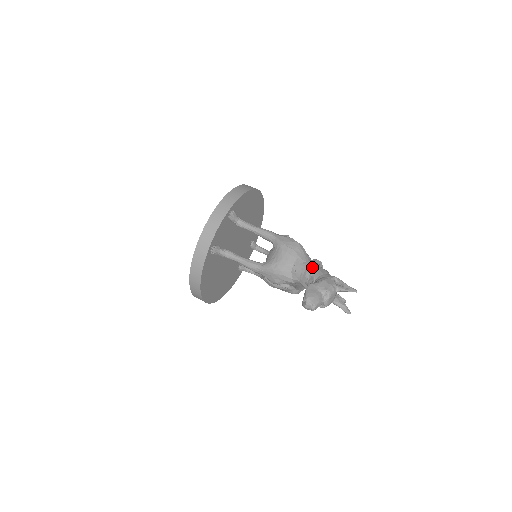
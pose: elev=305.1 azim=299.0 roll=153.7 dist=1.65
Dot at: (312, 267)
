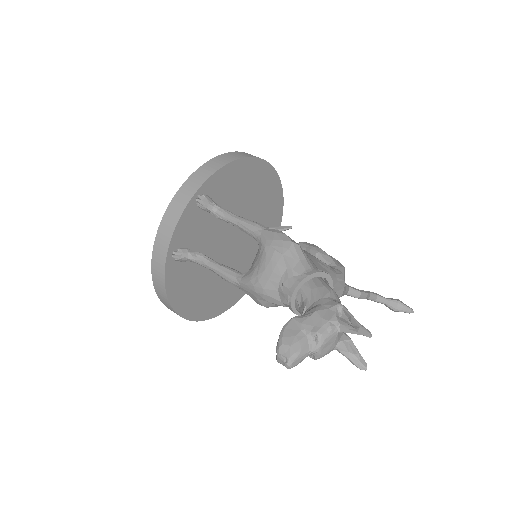
Dot at: (307, 285)
